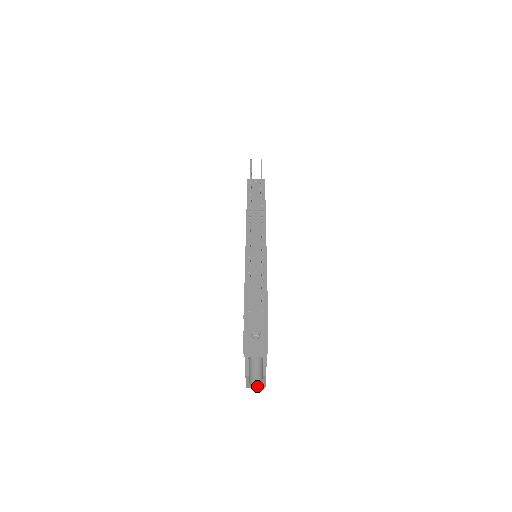
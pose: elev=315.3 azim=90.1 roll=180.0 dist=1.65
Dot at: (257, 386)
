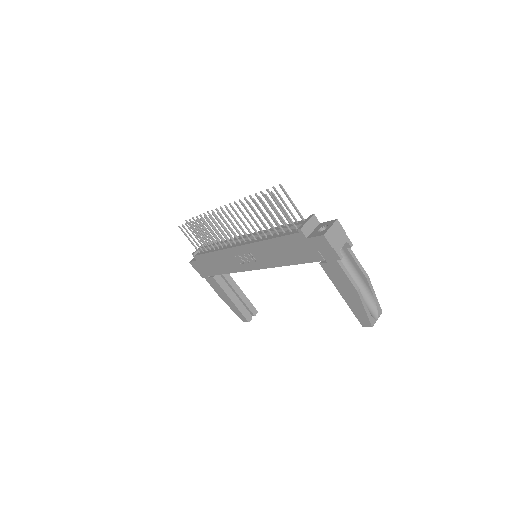
Dot at: (376, 315)
